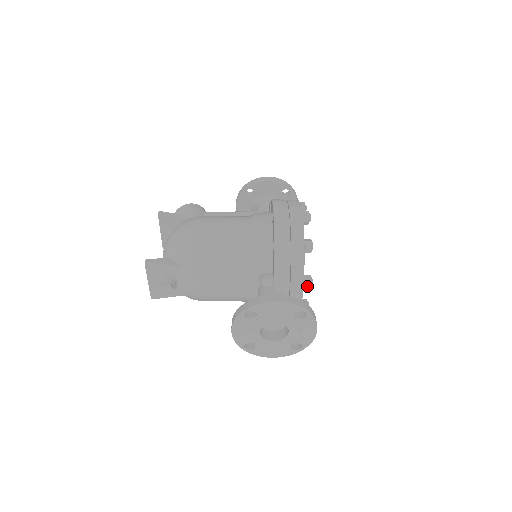
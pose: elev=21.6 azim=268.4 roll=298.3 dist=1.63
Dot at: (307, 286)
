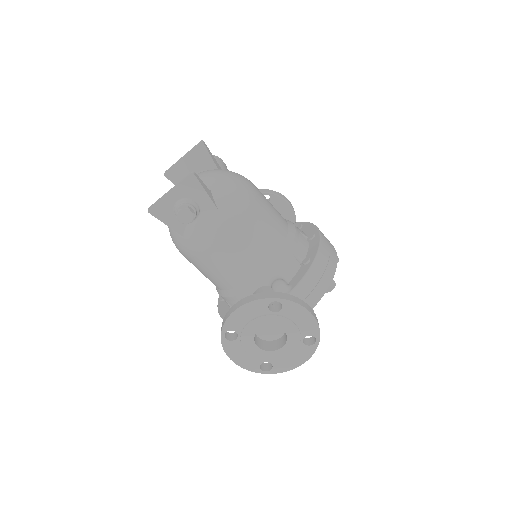
Dot at: occluded
